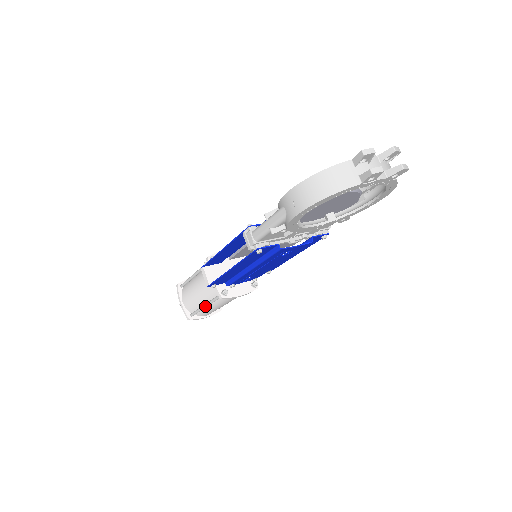
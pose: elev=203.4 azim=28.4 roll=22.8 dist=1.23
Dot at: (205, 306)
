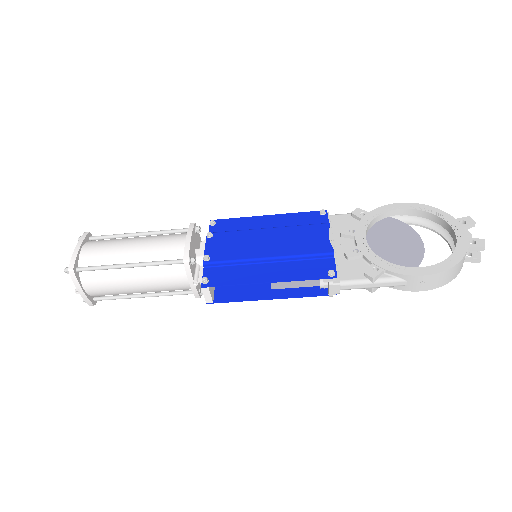
Dot at: occluded
